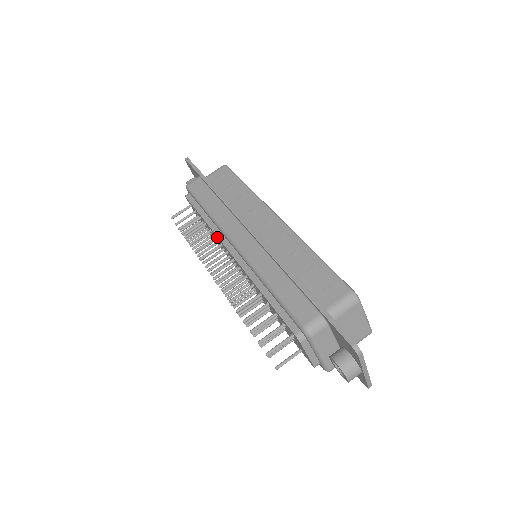
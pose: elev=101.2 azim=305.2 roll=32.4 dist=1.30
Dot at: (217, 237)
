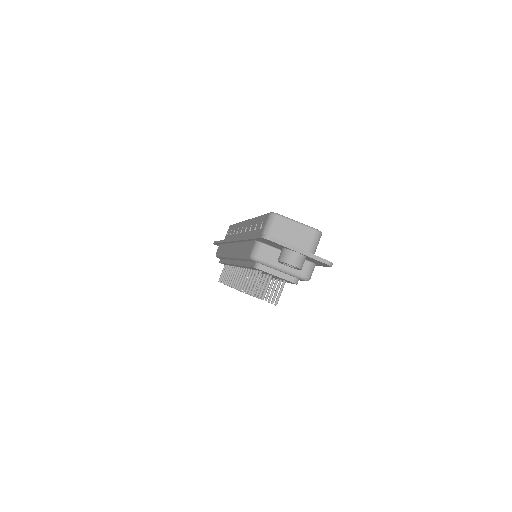
Dot at: occluded
